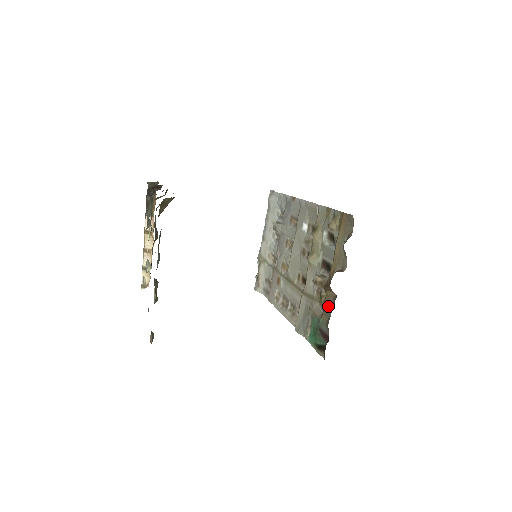
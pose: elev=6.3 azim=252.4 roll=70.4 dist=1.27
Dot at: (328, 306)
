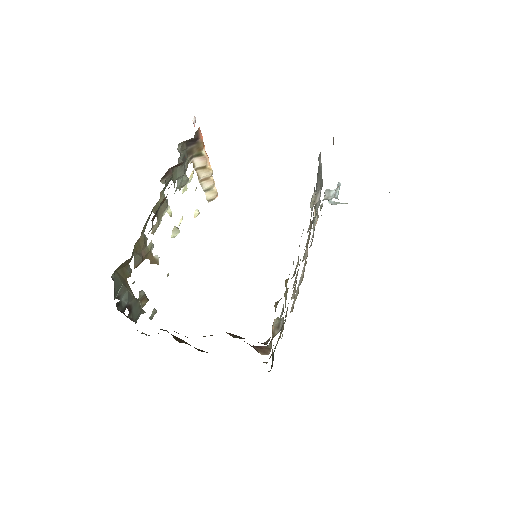
Dot at: occluded
